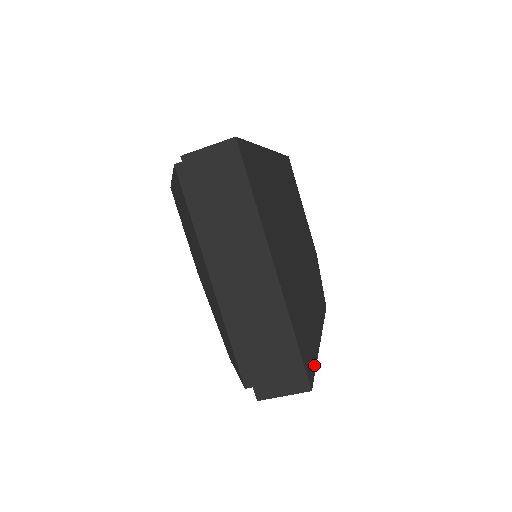
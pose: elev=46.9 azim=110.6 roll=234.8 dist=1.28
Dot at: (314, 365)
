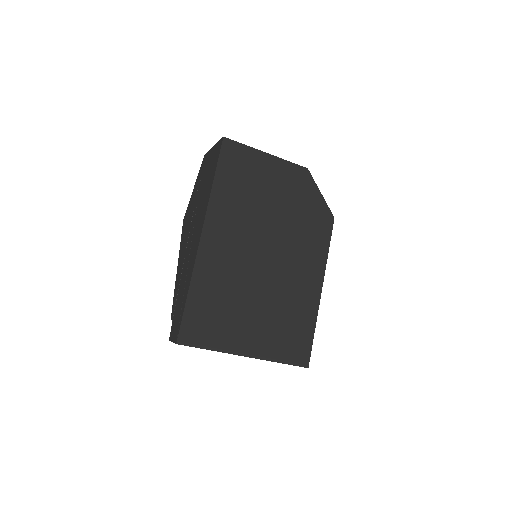
Dot at: (311, 340)
